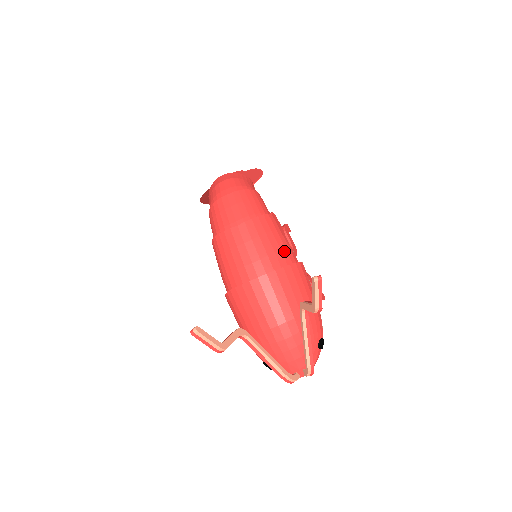
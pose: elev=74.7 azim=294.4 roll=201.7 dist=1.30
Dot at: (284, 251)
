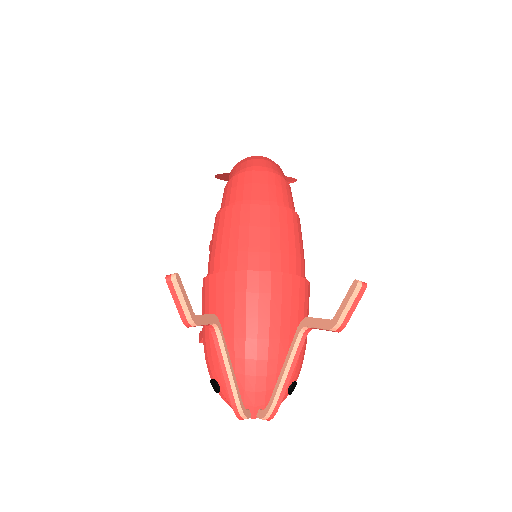
Dot at: (298, 259)
